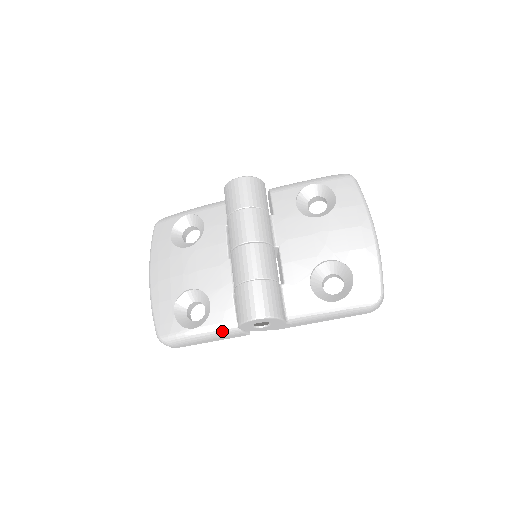
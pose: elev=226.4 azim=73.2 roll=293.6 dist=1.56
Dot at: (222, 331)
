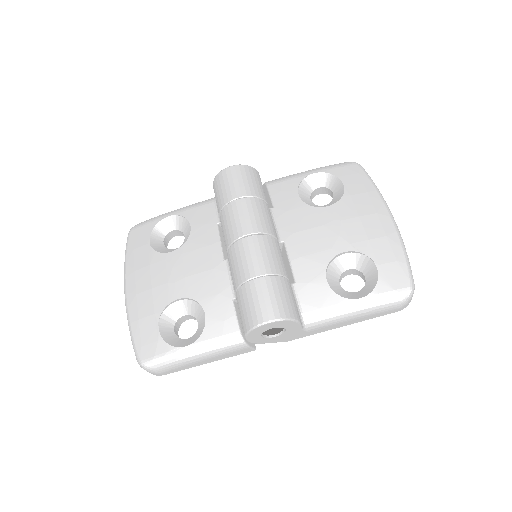
Dot at: (222, 346)
